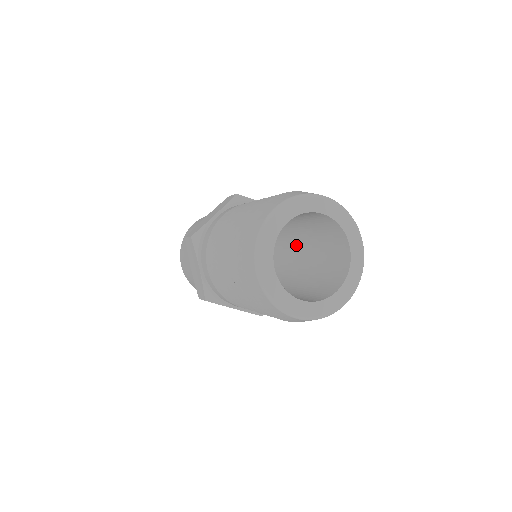
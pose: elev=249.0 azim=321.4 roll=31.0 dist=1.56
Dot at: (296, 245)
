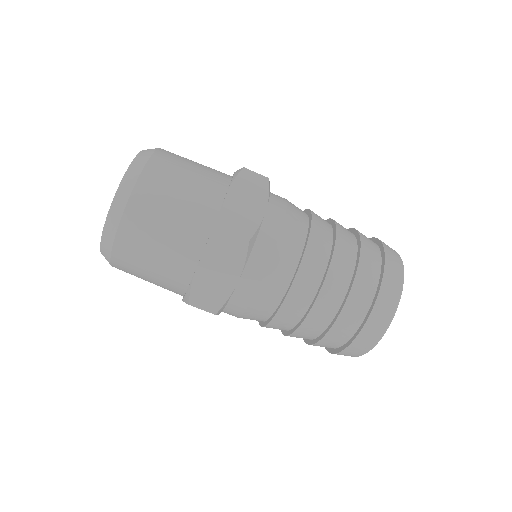
Dot at: occluded
